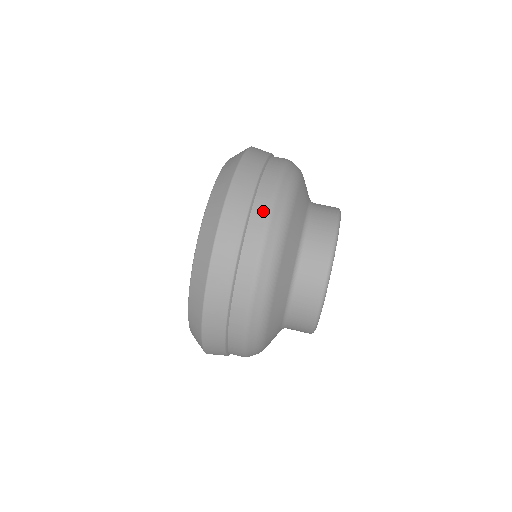
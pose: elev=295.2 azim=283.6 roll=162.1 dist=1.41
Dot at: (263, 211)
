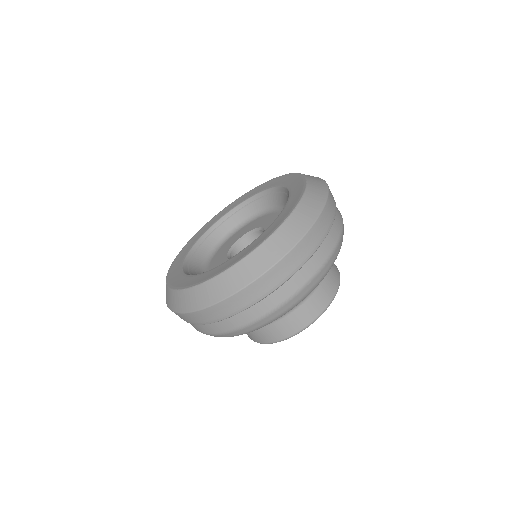
Dot at: (253, 316)
